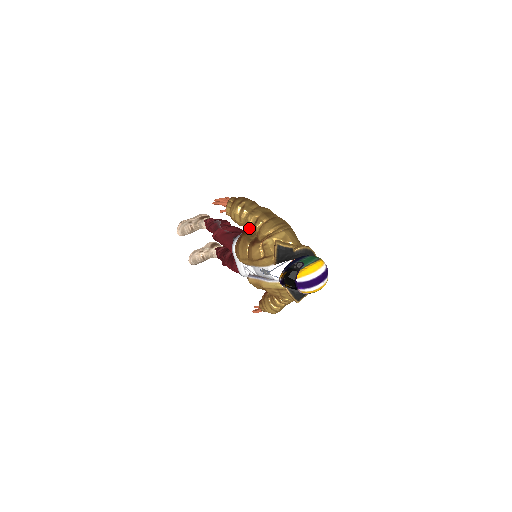
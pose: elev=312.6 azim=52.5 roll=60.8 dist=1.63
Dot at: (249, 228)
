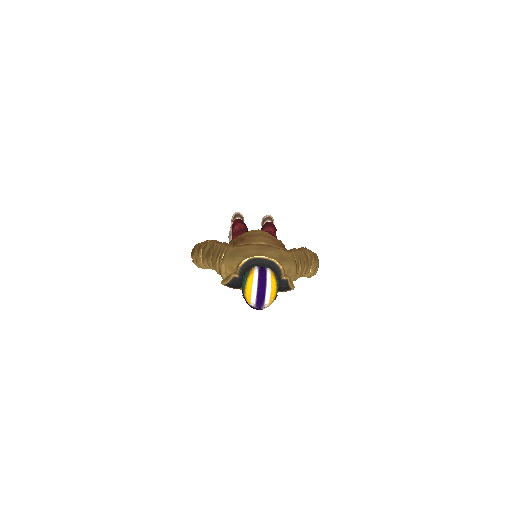
Dot at: occluded
